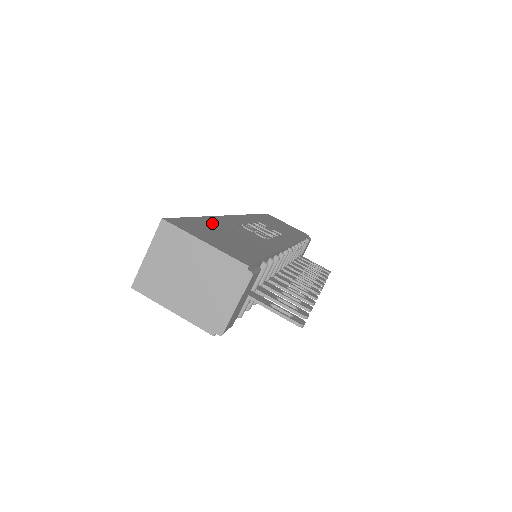
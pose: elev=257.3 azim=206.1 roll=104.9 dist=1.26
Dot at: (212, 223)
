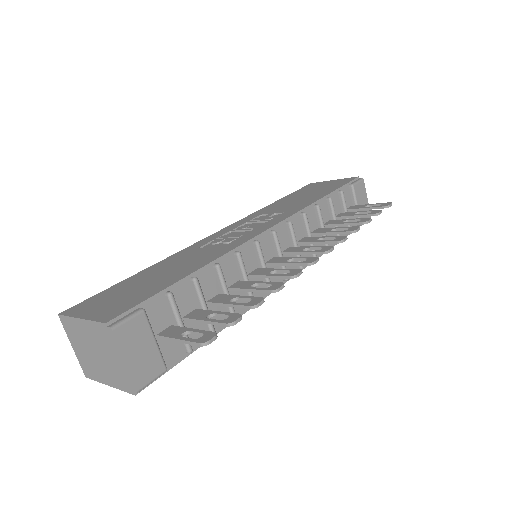
Dot at: (145, 273)
